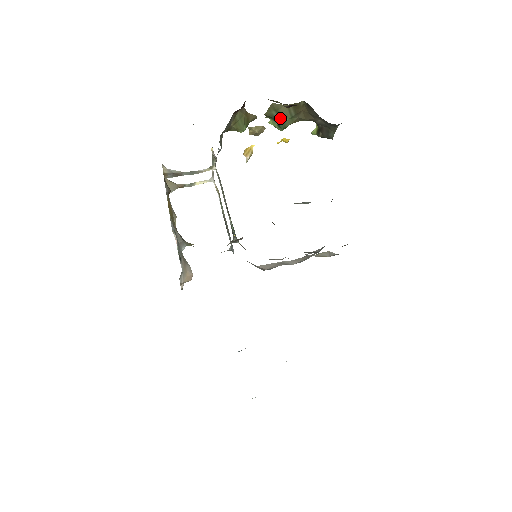
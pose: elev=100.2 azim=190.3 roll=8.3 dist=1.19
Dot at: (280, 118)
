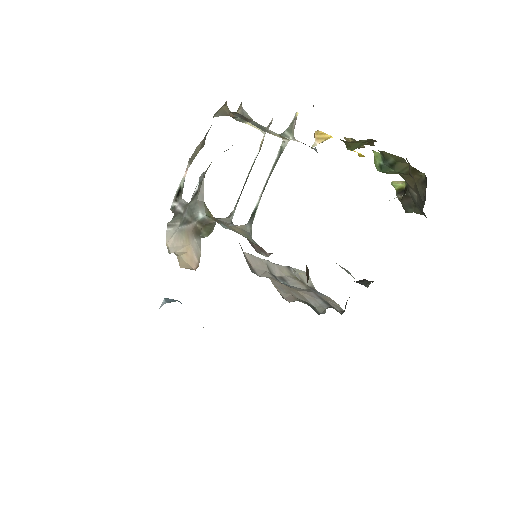
Dot at: (390, 164)
